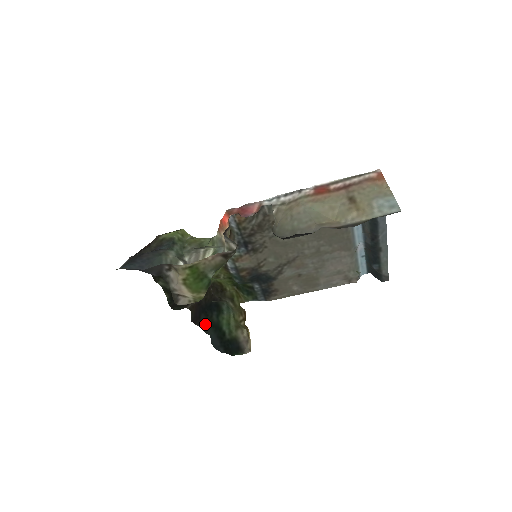
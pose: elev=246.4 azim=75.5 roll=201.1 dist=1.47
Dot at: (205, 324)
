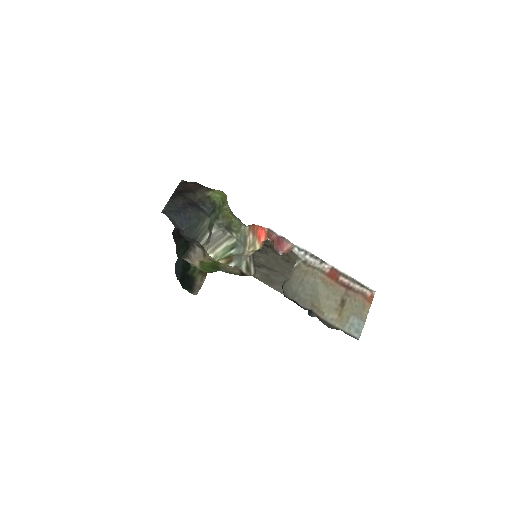
Dot at: (181, 246)
